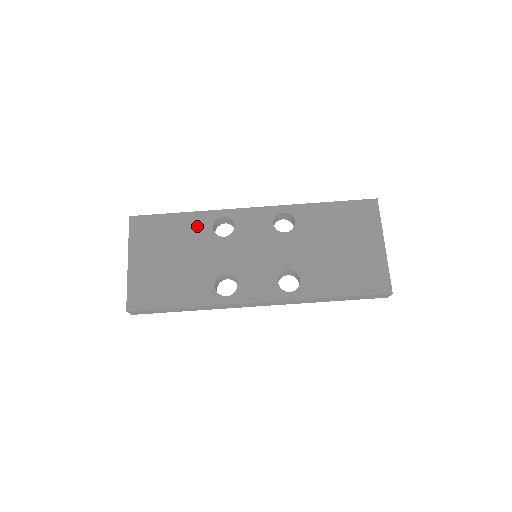
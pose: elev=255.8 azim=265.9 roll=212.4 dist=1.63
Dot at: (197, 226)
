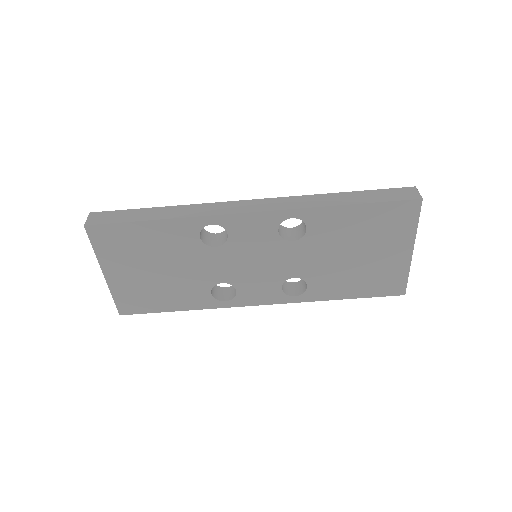
Dot at: (179, 236)
